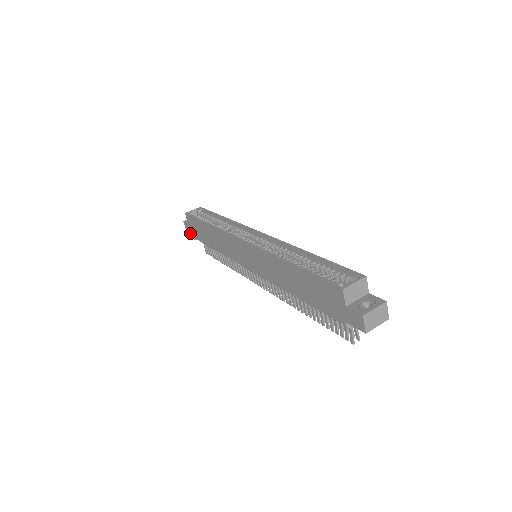
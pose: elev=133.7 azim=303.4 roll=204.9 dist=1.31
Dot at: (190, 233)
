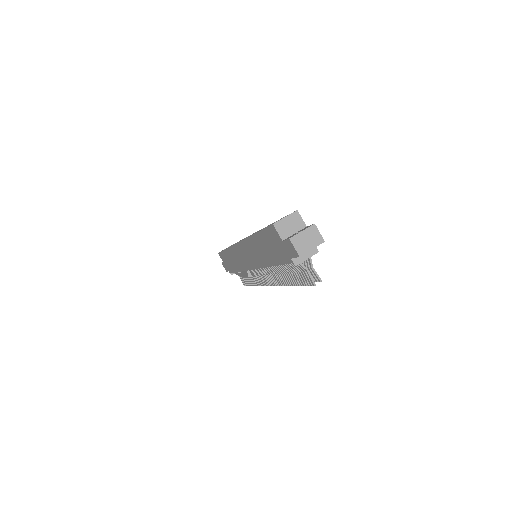
Dot at: (227, 271)
